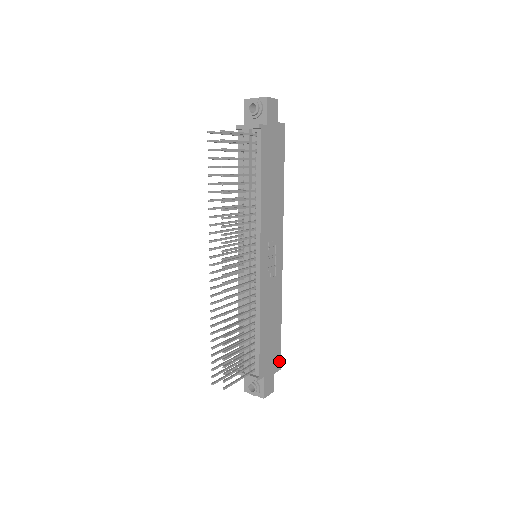
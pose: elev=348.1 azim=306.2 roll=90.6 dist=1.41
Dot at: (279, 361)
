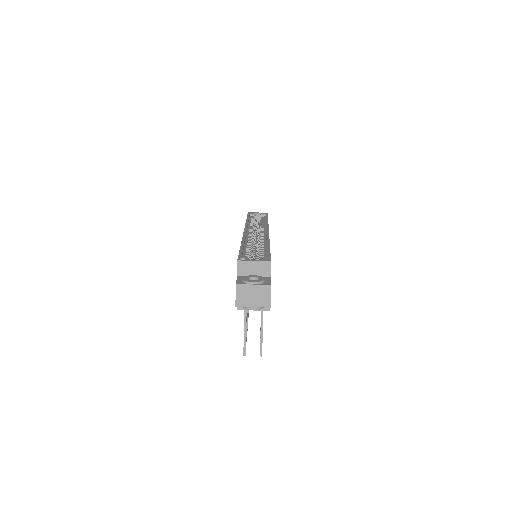
Dot at: occluded
